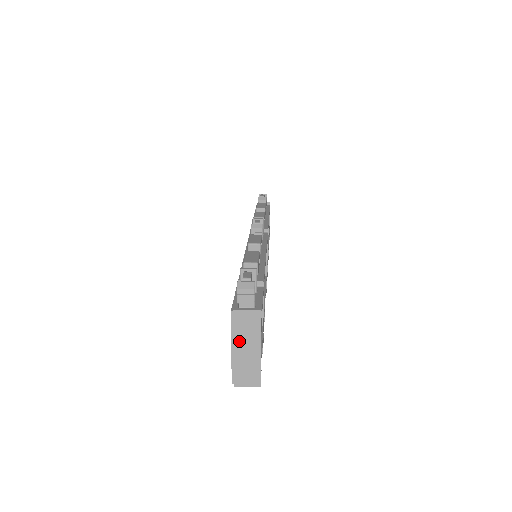
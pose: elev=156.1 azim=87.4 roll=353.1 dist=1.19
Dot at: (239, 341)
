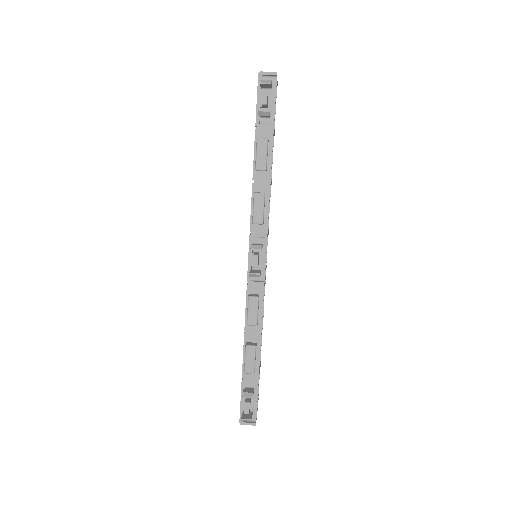
Dot at: occluded
